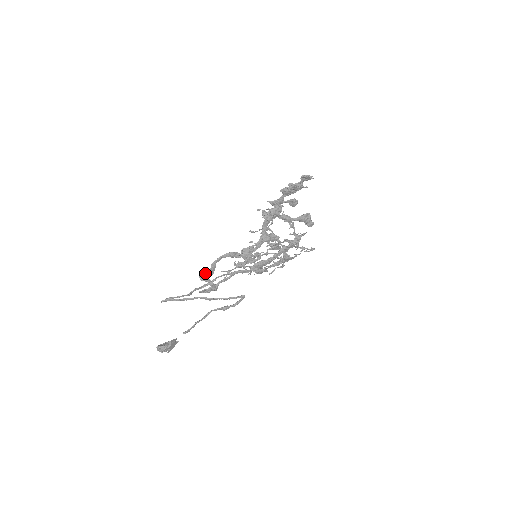
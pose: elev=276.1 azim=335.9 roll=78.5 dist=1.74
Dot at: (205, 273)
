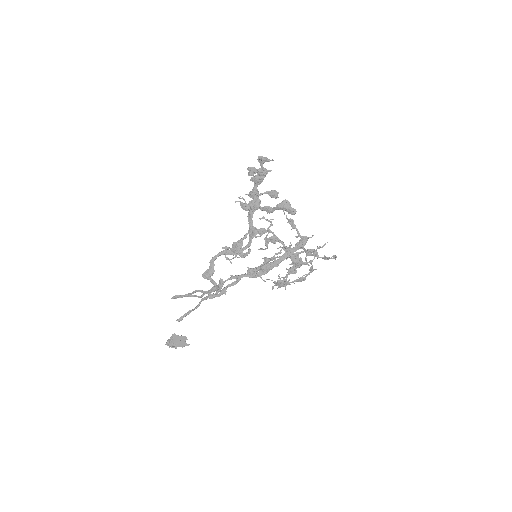
Dot at: (207, 271)
